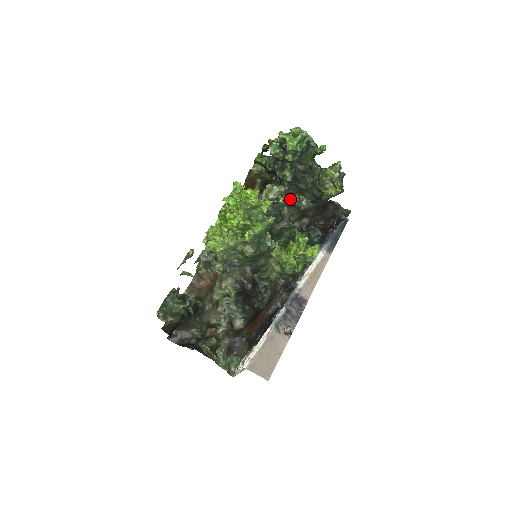
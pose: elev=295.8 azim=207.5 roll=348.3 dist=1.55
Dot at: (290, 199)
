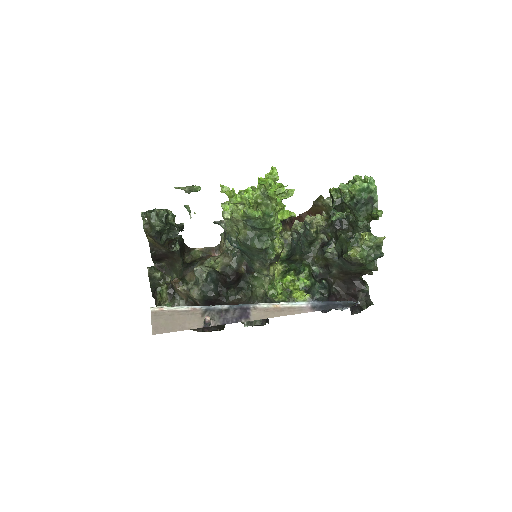
Dot at: (326, 241)
